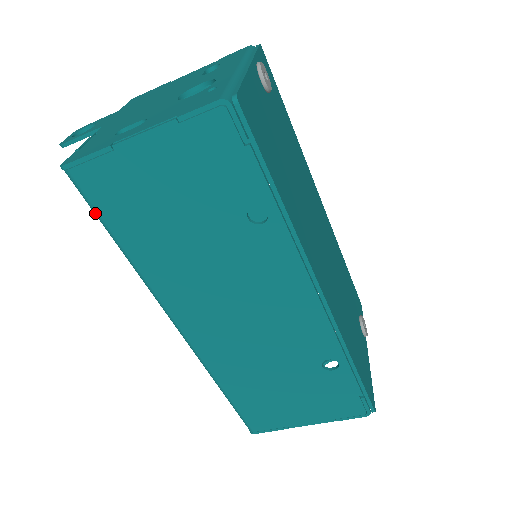
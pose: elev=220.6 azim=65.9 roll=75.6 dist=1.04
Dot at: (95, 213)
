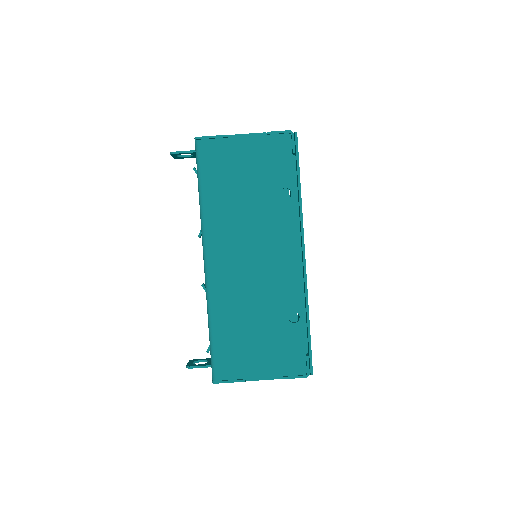
Dot at: (198, 168)
